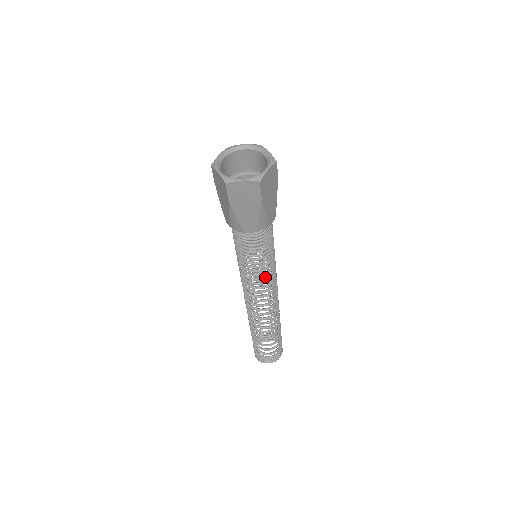
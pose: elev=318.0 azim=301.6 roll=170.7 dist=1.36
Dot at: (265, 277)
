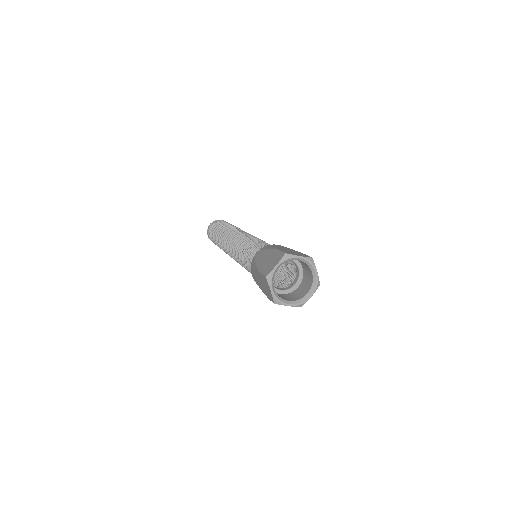
Dot at: occluded
